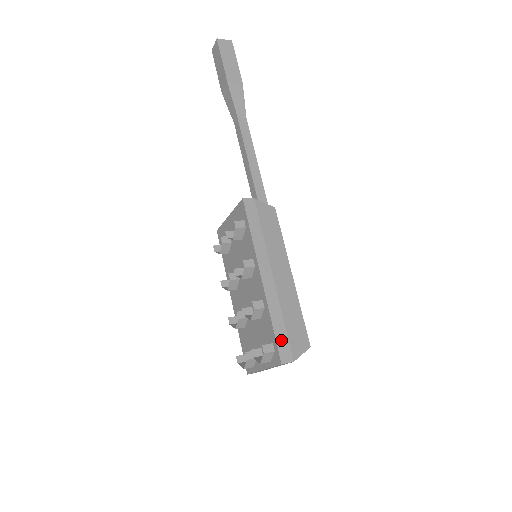
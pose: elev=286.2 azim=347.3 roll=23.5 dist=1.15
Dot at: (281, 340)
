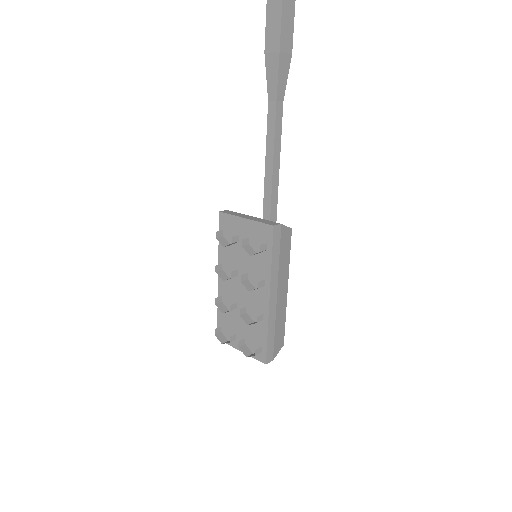
Dot at: (270, 347)
